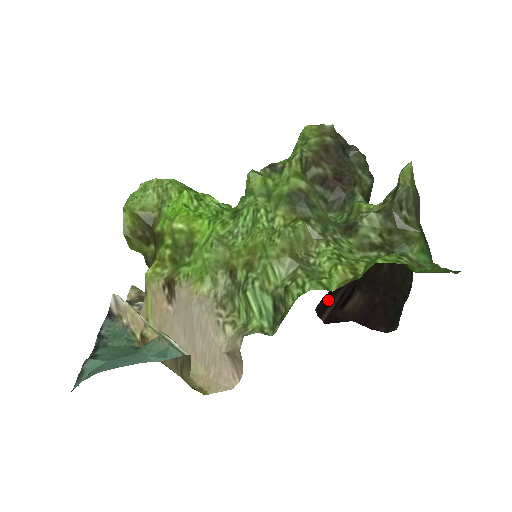
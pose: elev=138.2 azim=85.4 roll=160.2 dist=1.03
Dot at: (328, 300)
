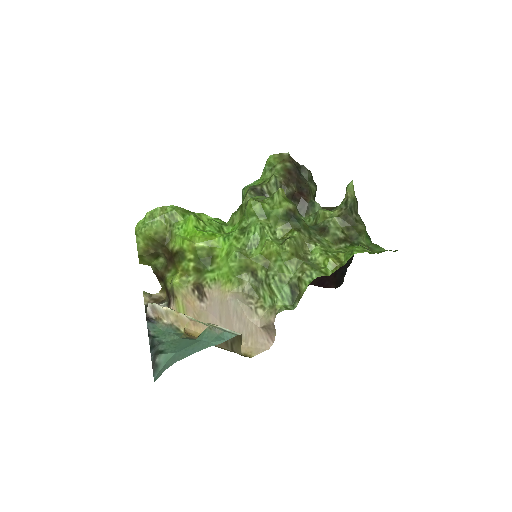
Dot at: occluded
